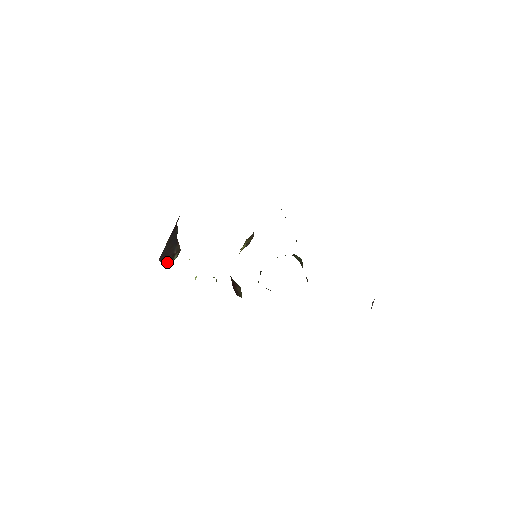
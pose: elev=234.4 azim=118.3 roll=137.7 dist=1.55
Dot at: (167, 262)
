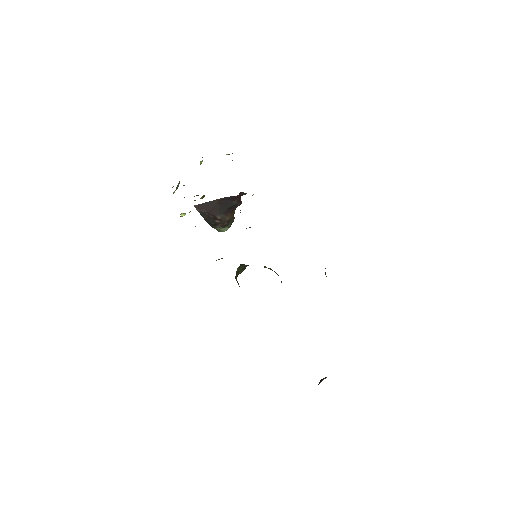
Dot at: (204, 218)
